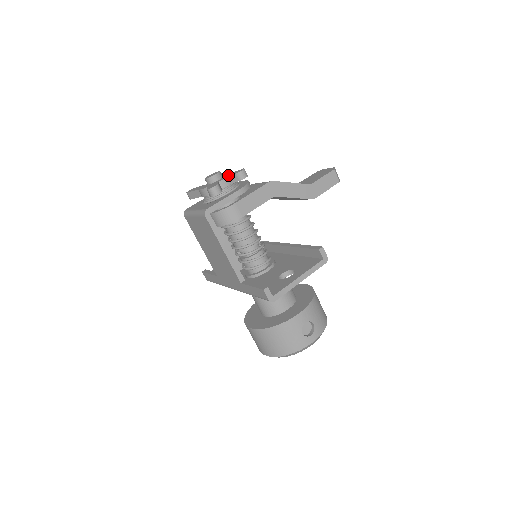
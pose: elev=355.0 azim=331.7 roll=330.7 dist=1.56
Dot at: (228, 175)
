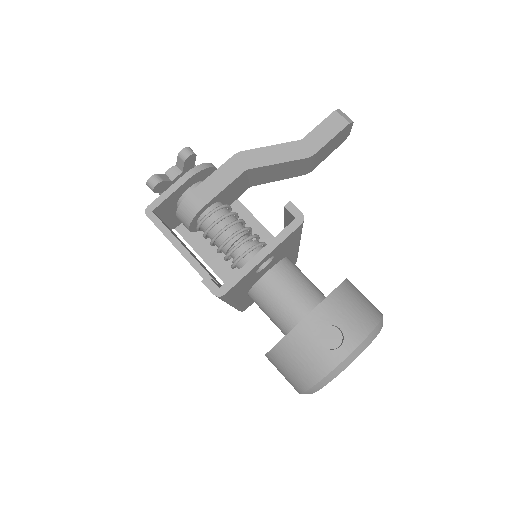
Dot at: occluded
